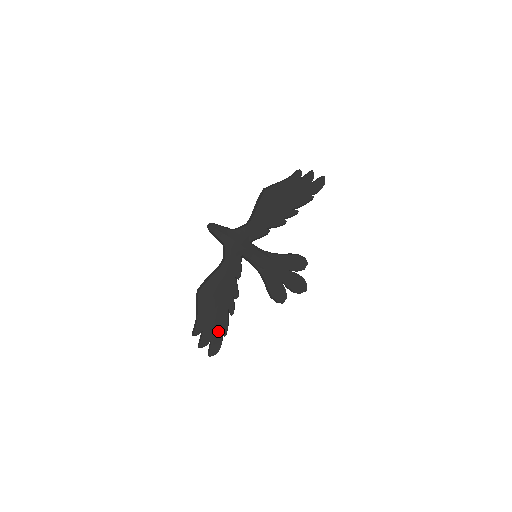
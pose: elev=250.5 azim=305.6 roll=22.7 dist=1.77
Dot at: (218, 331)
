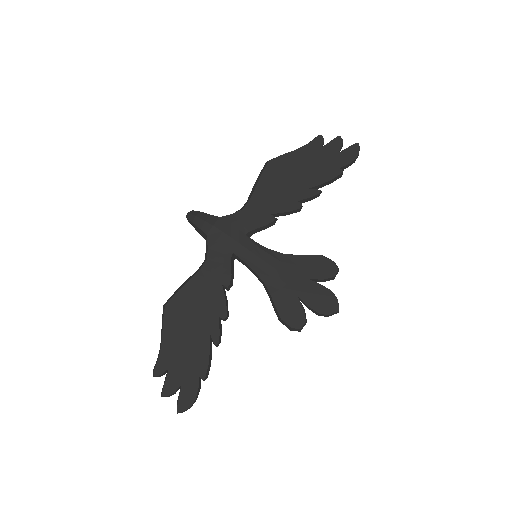
Dot at: (193, 370)
